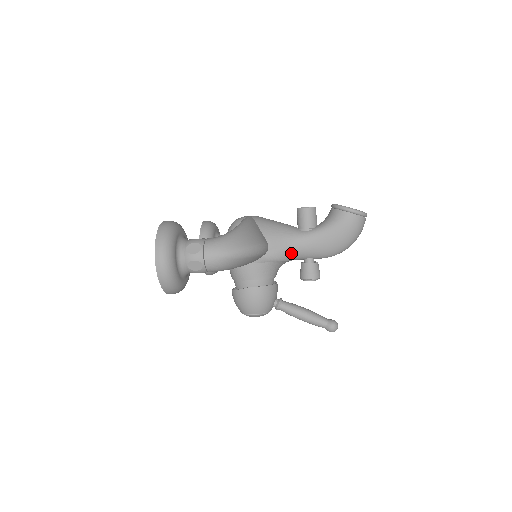
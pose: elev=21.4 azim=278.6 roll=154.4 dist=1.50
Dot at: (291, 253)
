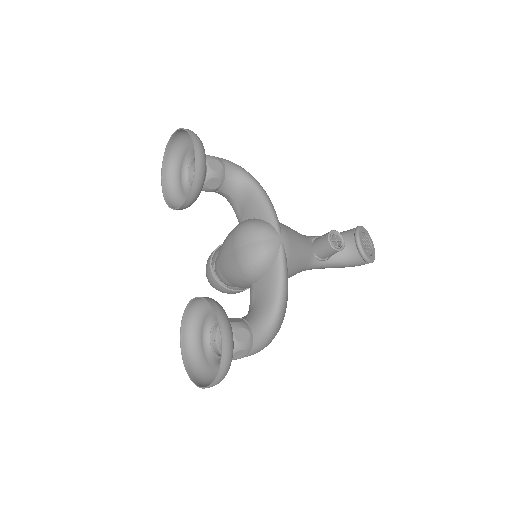
Dot at: occluded
